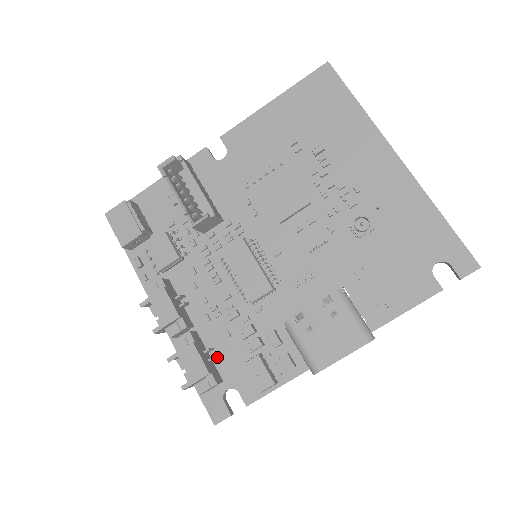
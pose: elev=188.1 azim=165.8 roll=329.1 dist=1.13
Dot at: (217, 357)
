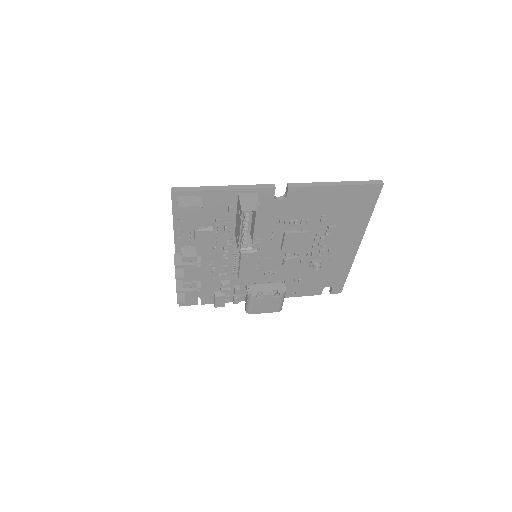
Dot at: (201, 287)
